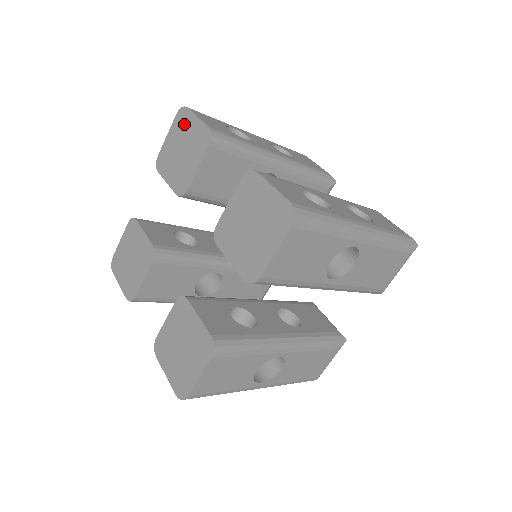
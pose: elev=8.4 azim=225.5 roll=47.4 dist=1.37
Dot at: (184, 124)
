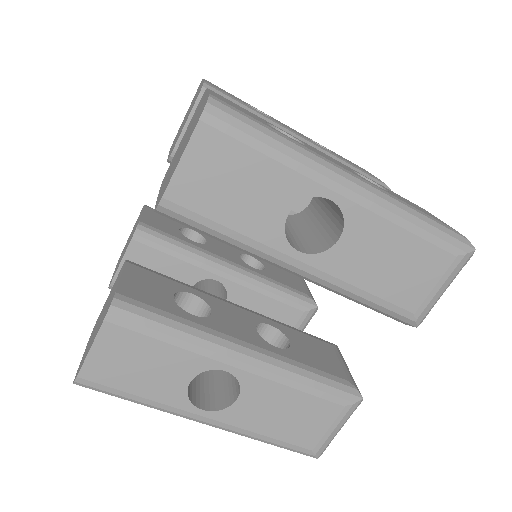
Dot at: occluded
